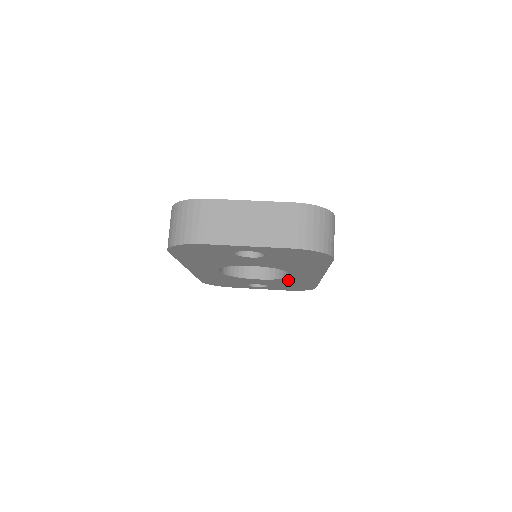
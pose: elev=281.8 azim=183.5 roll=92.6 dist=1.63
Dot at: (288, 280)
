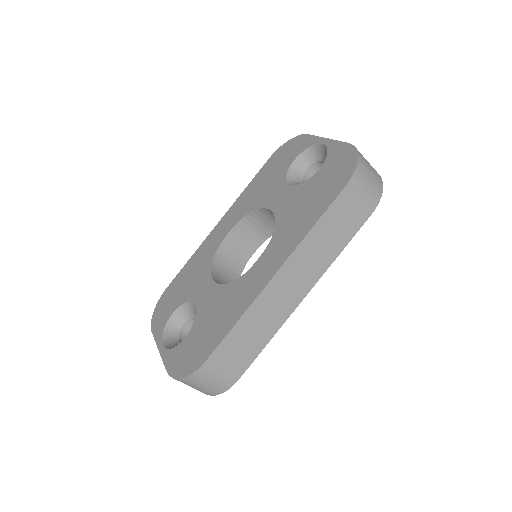
Dot at: occluded
